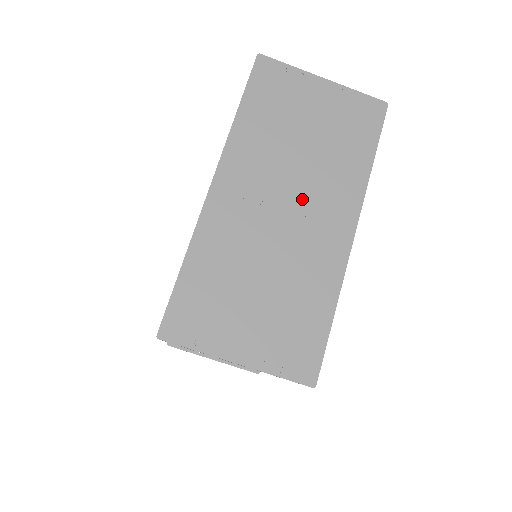
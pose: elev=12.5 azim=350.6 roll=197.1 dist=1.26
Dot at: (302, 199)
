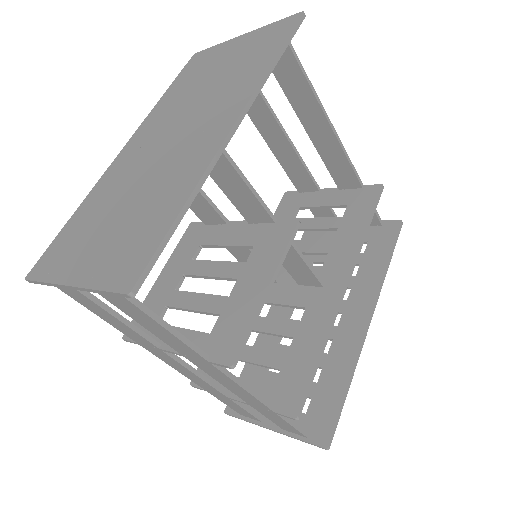
Dot at: (190, 124)
